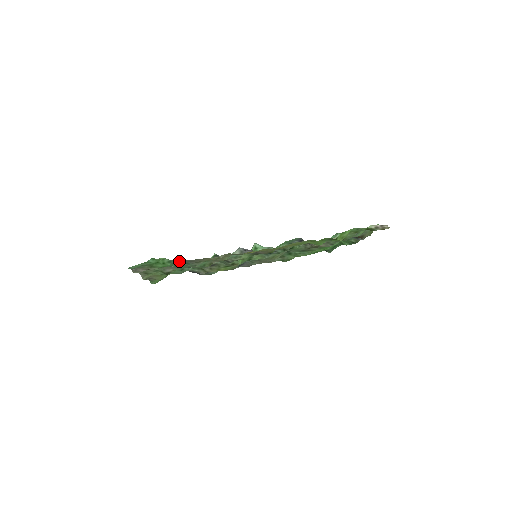
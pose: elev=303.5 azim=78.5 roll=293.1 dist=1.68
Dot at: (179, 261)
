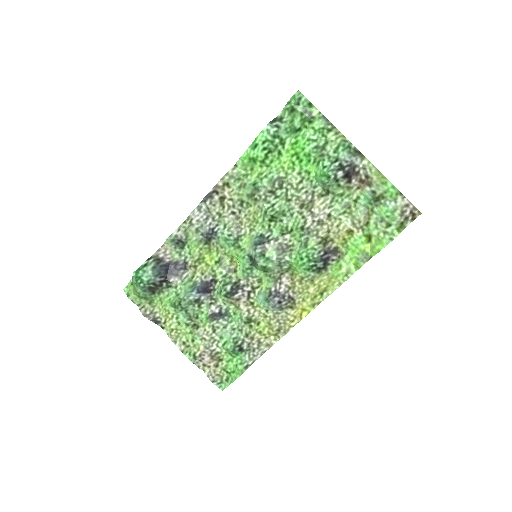
Dot at: (248, 358)
